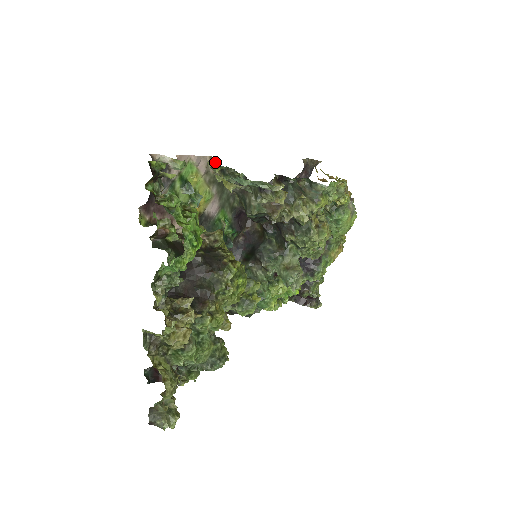
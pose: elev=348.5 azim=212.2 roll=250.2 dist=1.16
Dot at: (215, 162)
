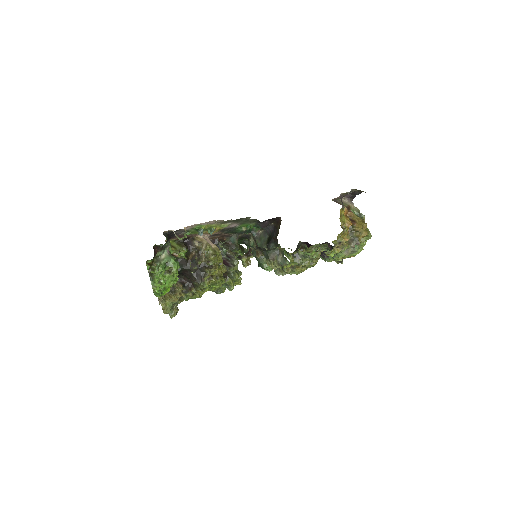
Dot at: occluded
